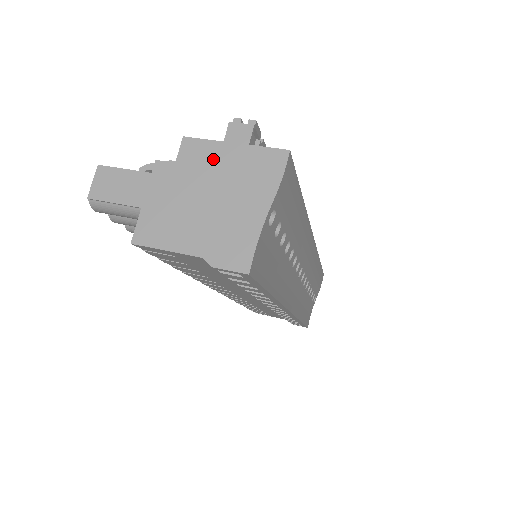
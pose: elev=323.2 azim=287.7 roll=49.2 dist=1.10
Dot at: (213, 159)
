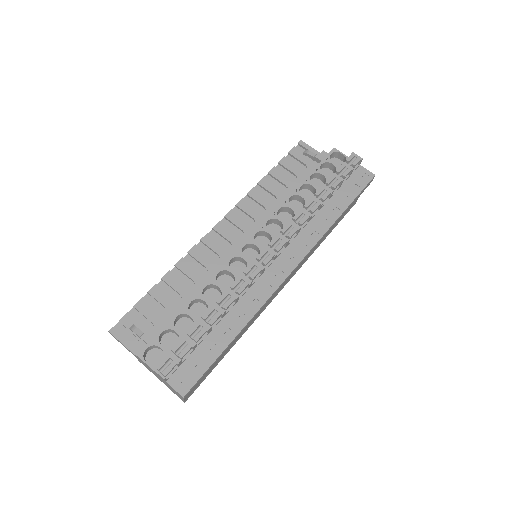
Dot at: occluded
